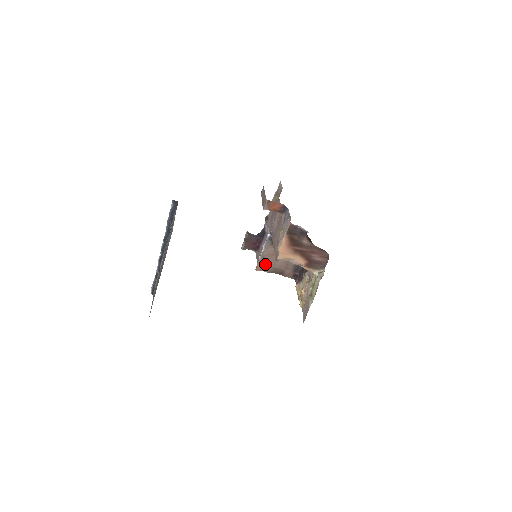
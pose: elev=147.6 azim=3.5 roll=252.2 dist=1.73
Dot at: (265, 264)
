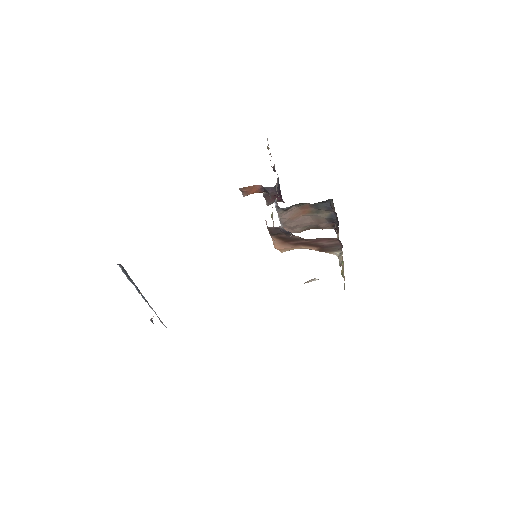
Dot at: (291, 227)
